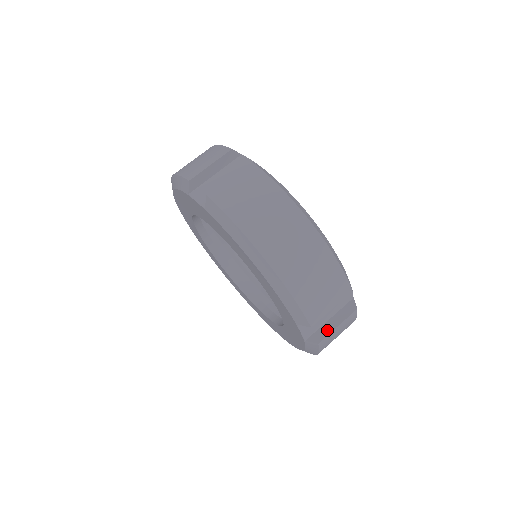
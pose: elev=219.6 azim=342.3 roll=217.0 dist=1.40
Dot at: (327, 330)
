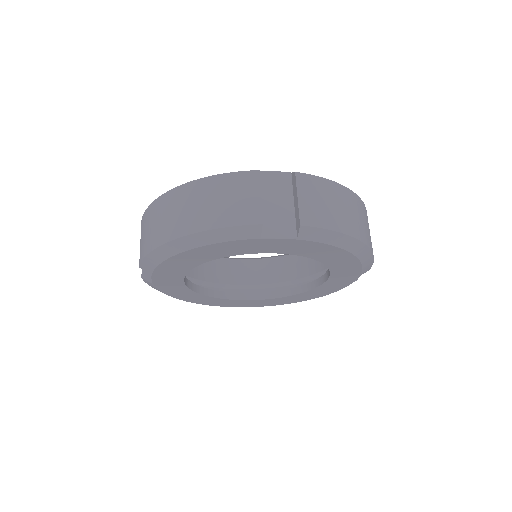
Dot at: occluded
